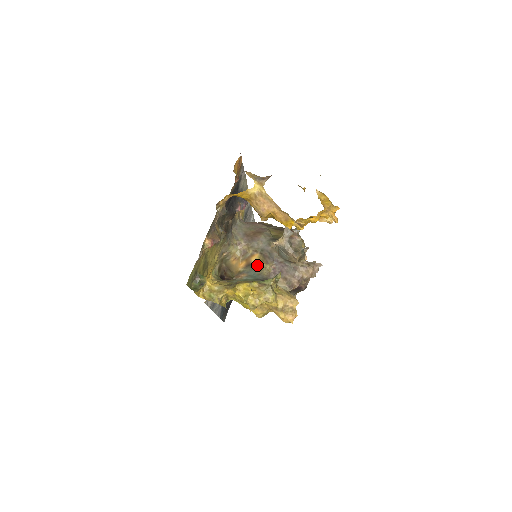
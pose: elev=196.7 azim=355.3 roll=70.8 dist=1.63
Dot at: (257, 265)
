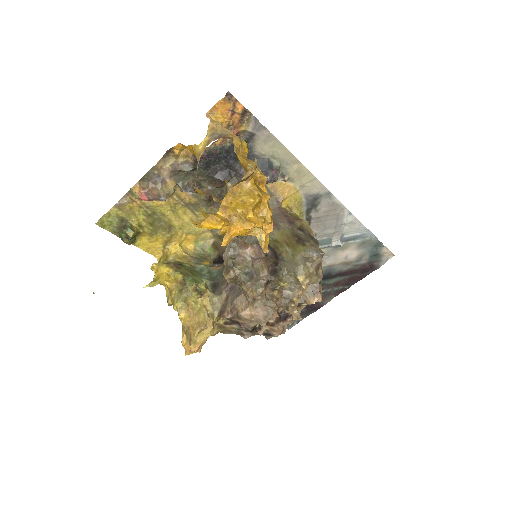
Dot at: occluded
